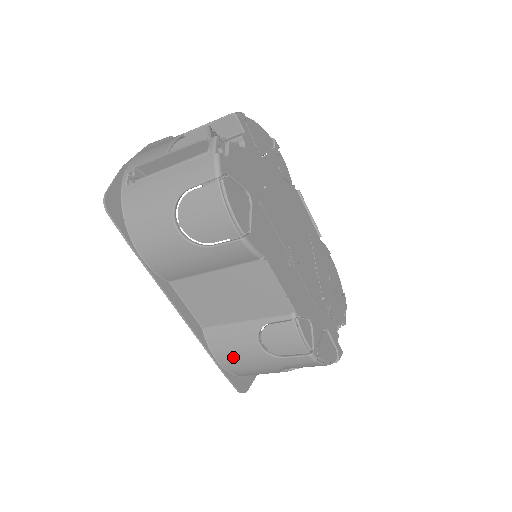
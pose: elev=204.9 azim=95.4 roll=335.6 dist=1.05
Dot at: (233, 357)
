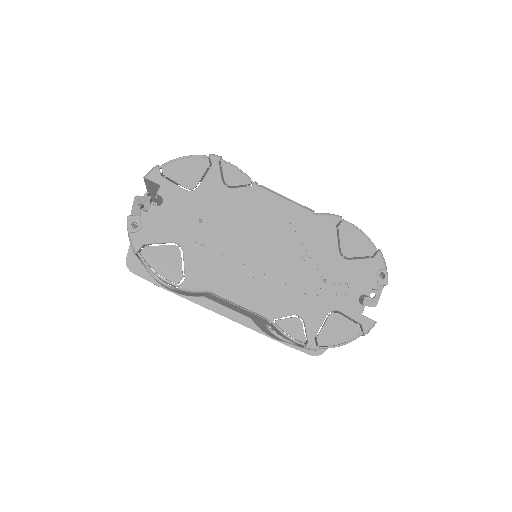
Dot at: (278, 339)
